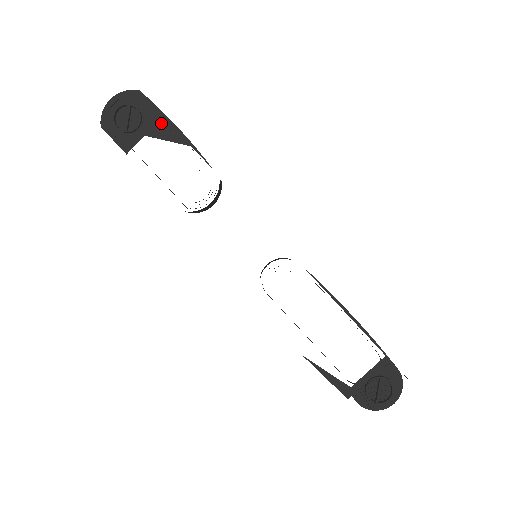
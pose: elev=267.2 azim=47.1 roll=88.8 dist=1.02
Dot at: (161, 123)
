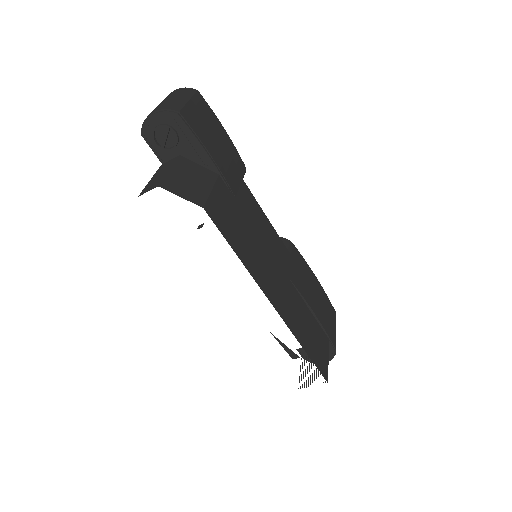
Dot at: (195, 148)
